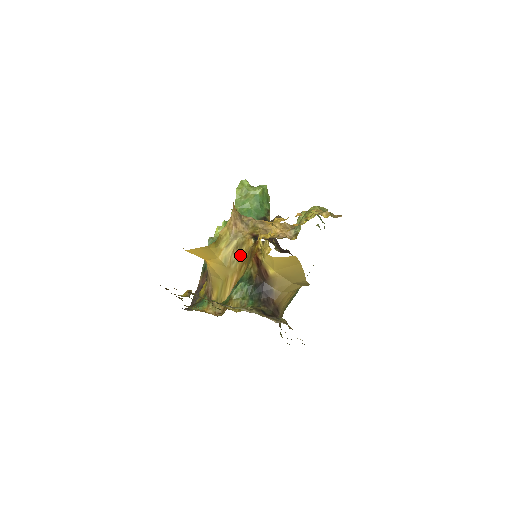
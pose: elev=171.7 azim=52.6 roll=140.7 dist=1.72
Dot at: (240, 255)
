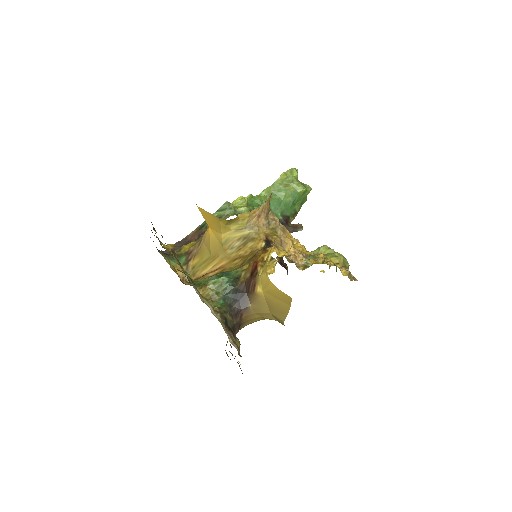
Dot at: (243, 247)
